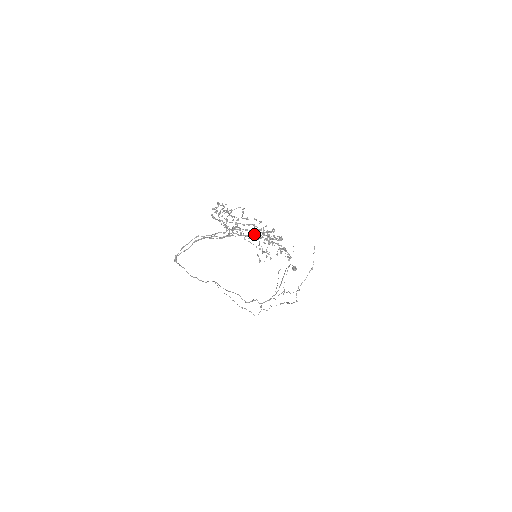
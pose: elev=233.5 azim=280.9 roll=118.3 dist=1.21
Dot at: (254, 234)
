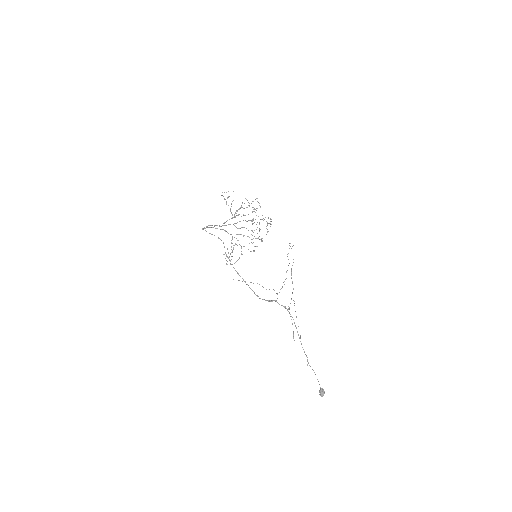
Dot at: (248, 230)
